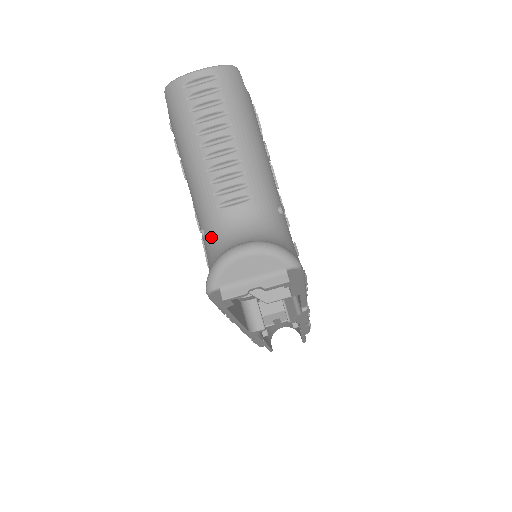
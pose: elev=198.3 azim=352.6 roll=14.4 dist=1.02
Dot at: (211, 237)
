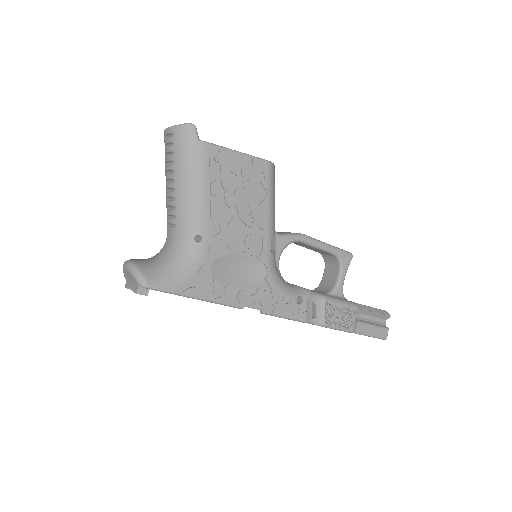
Dot at: occluded
